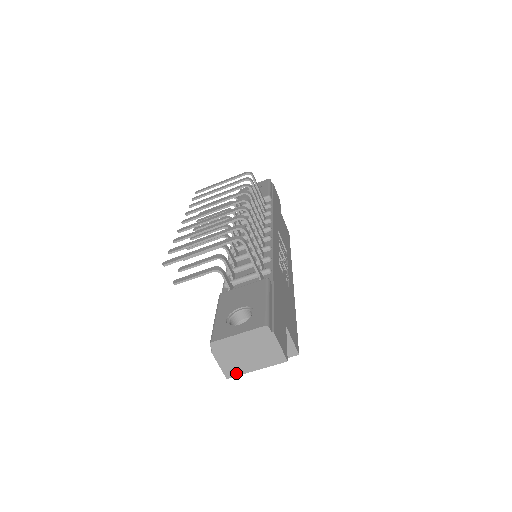
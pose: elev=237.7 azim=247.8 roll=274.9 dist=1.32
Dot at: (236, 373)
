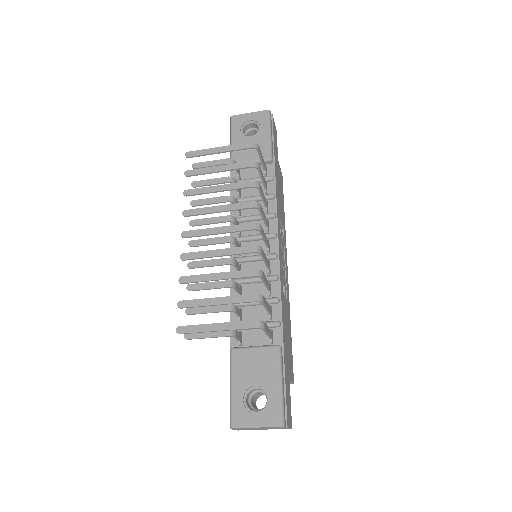
Dot at: occluded
